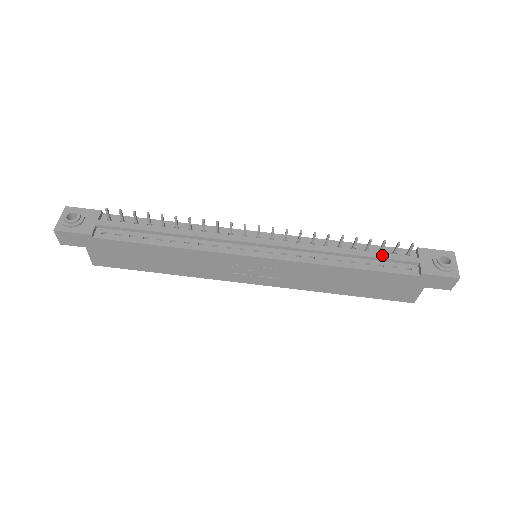
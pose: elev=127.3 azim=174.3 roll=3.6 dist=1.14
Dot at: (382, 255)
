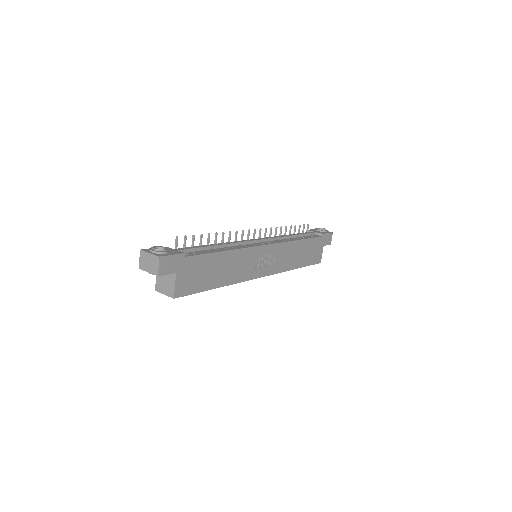
Dot at: (303, 233)
